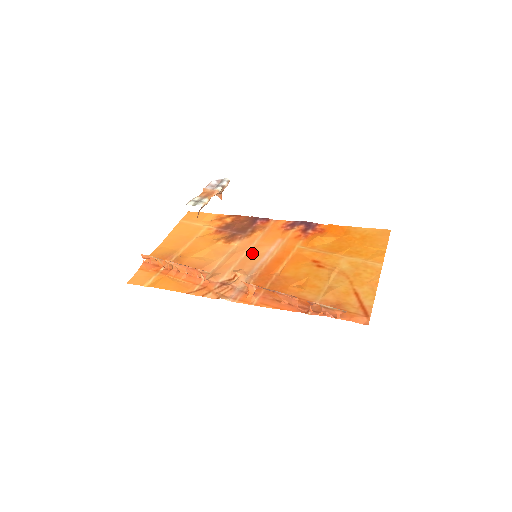
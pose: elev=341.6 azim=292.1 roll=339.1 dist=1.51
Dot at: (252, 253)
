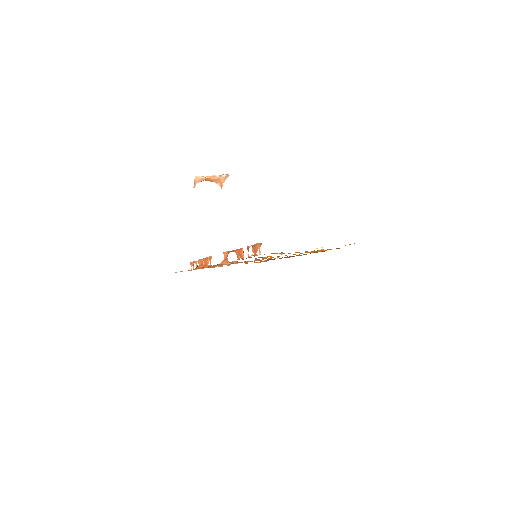
Dot at: occluded
